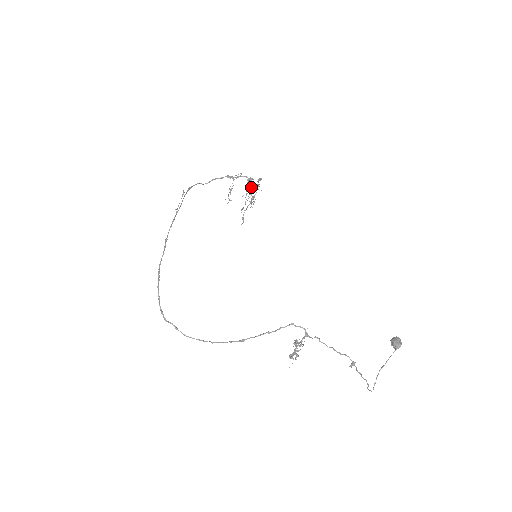
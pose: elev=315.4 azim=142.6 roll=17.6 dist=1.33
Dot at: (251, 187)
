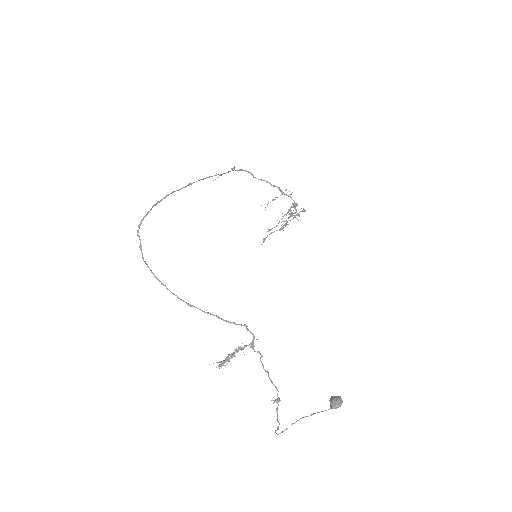
Dot at: (292, 213)
